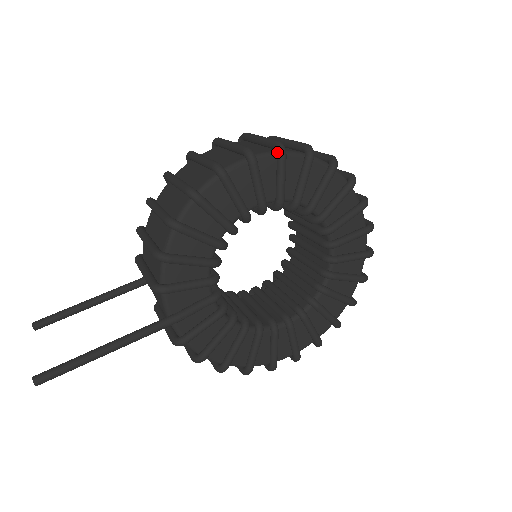
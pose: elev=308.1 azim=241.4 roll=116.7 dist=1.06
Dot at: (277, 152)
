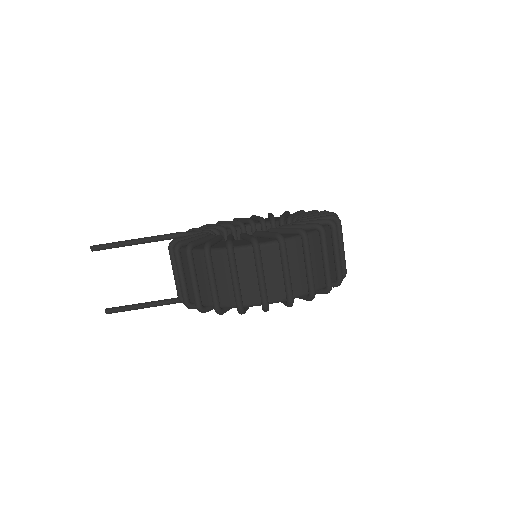
Dot at: (286, 305)
